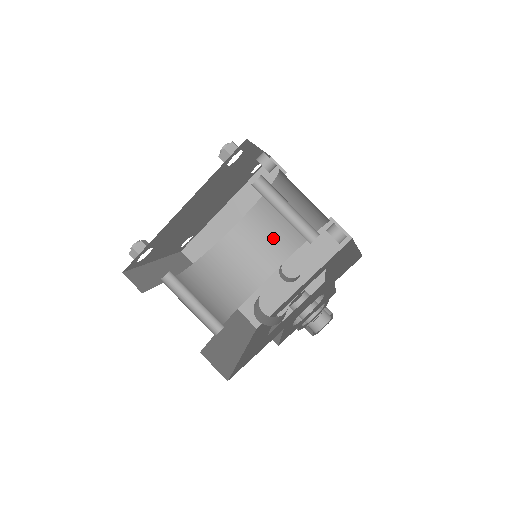
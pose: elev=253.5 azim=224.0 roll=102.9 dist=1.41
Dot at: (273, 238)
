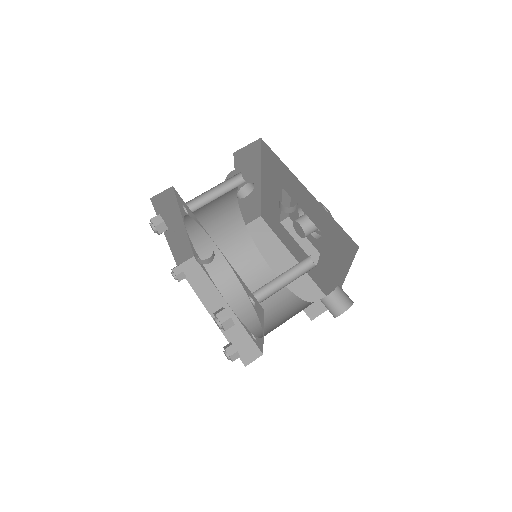
Dot at: (216, 203)
